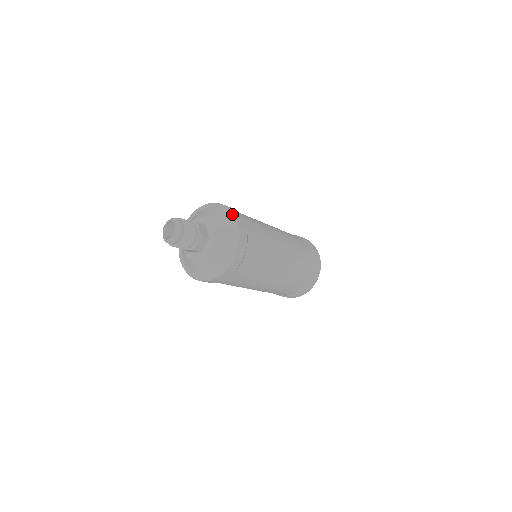
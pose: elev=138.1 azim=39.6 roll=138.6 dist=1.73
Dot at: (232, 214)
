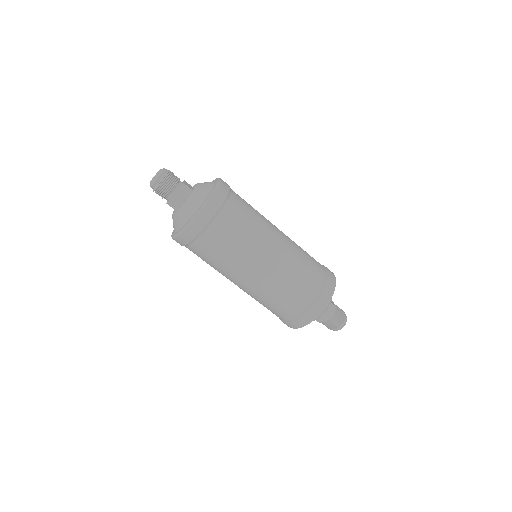
Dot at: occluded
